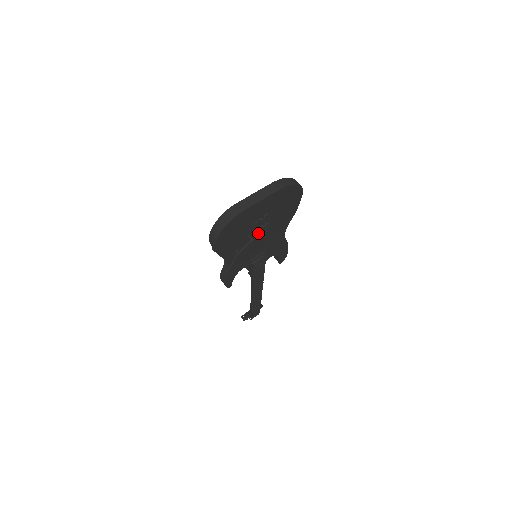
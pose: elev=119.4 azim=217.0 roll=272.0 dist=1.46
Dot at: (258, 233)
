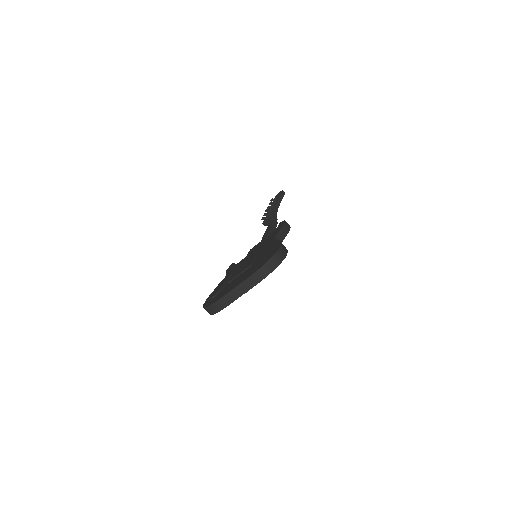
Dot at: occluded
